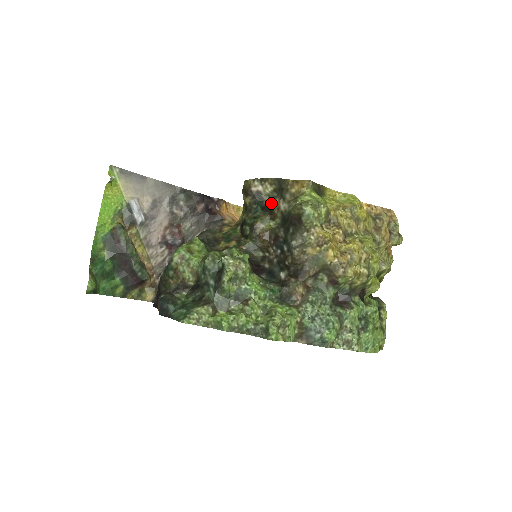
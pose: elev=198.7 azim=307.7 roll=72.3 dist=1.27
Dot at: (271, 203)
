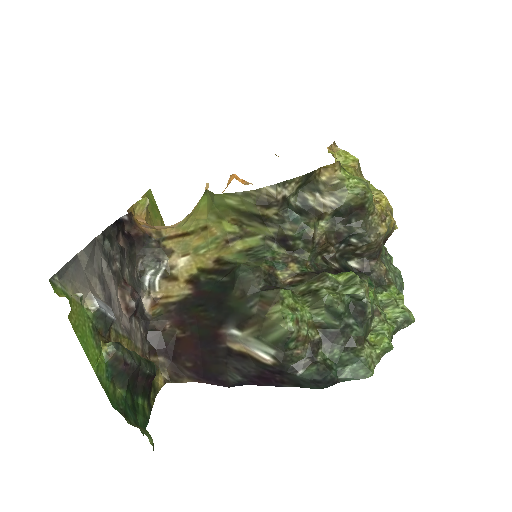
Dot at: (302, 202)
